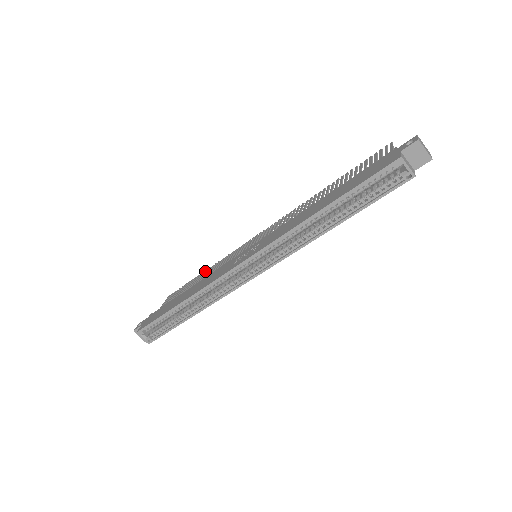
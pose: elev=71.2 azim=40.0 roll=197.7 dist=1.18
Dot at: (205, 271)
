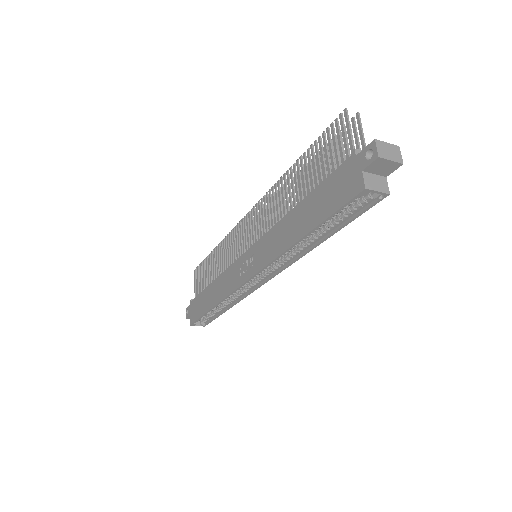
Dot at: (214, 252)
